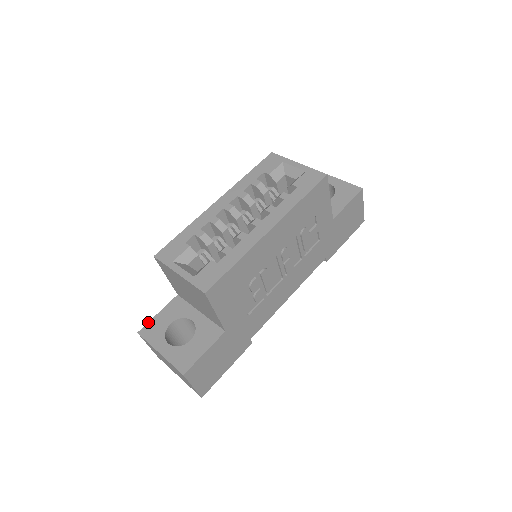
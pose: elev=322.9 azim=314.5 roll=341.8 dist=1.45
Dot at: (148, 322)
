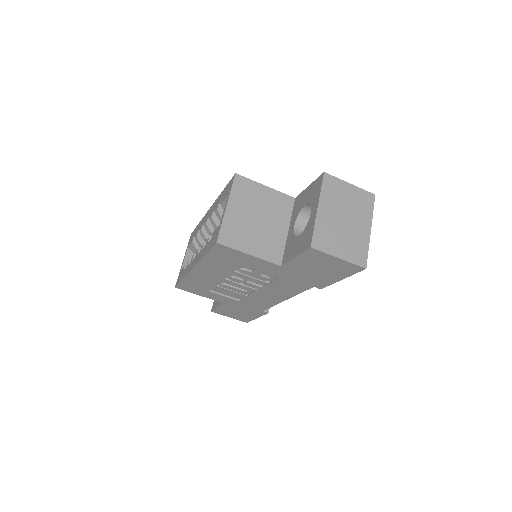
Dot at: occluded
